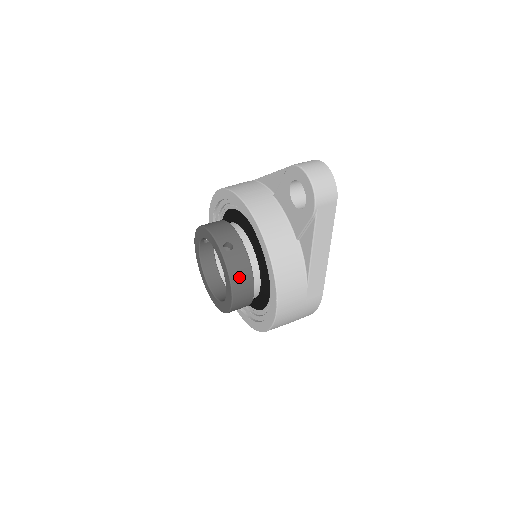
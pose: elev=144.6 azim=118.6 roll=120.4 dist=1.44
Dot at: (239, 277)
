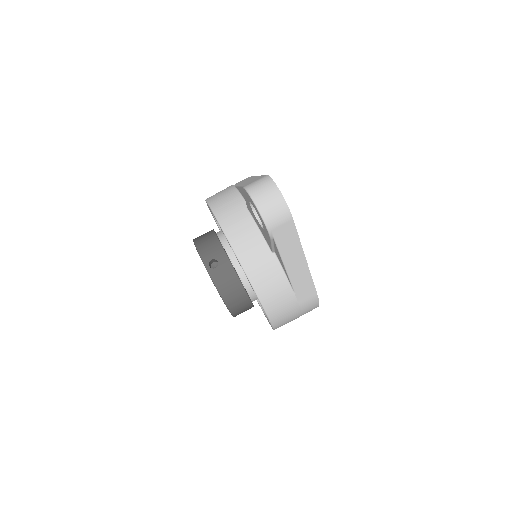
Dot at: (229, 291)
